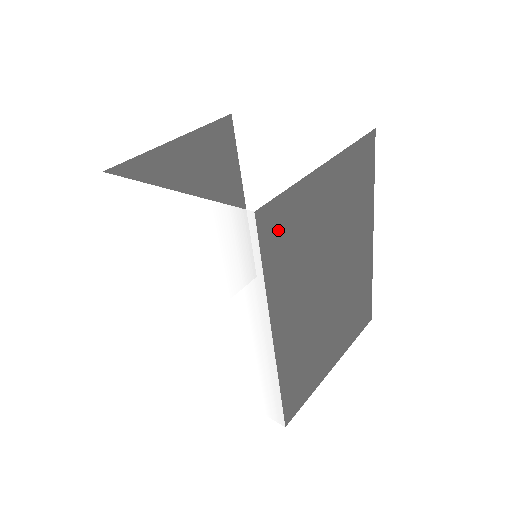
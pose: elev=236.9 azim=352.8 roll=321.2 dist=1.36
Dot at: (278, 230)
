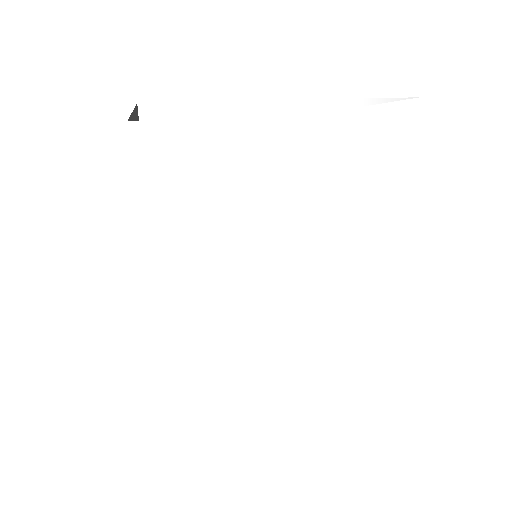
Dot at: occluded
